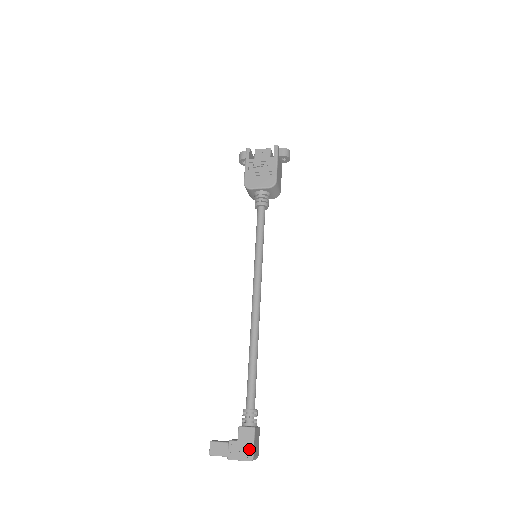
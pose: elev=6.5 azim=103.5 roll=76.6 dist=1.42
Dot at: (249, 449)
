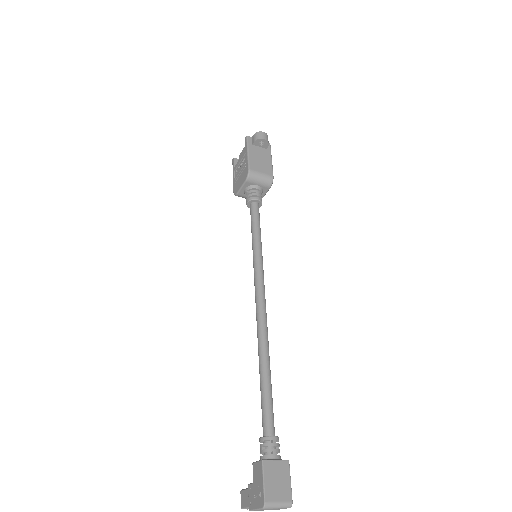
Dot at: (261, 491)
